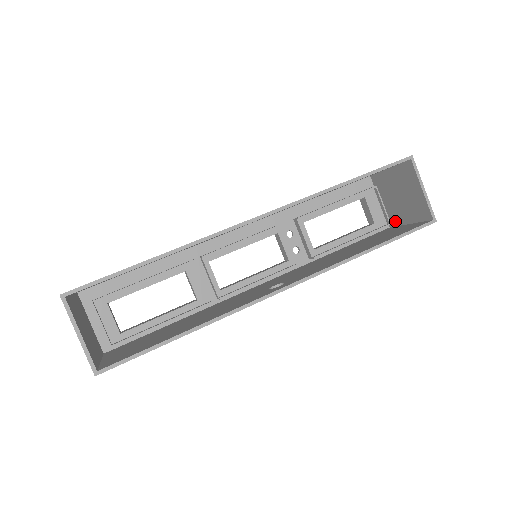
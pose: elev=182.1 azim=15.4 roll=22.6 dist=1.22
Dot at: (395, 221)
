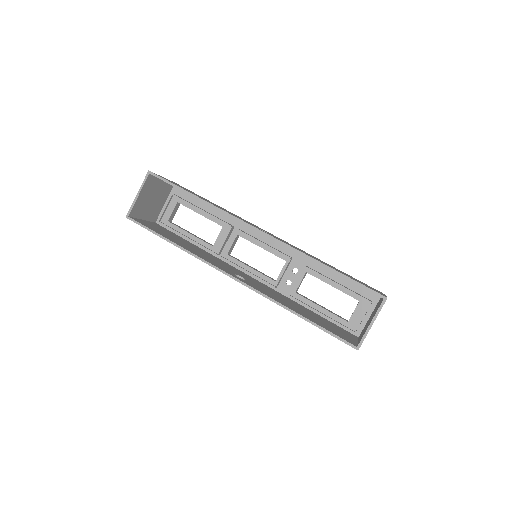
Dot at: (360, 335)
